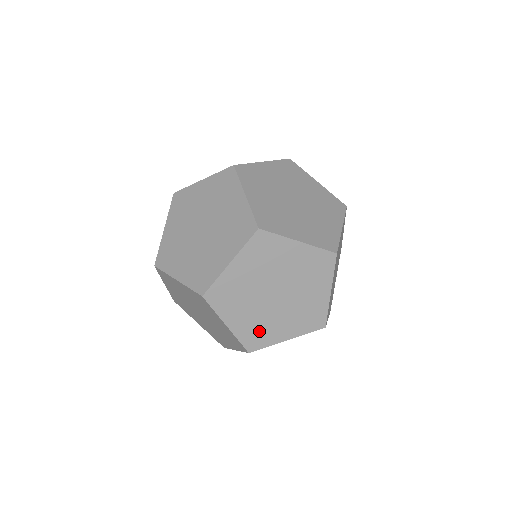
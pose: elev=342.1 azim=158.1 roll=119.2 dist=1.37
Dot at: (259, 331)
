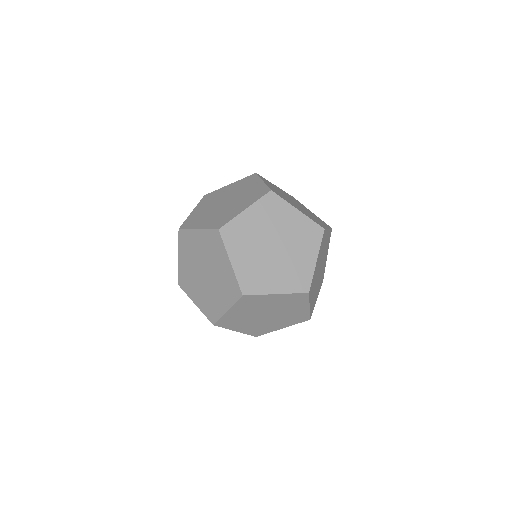
Dot at: (188, 281)
